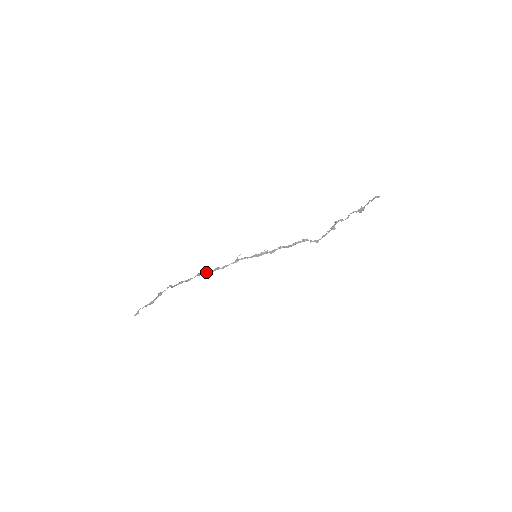
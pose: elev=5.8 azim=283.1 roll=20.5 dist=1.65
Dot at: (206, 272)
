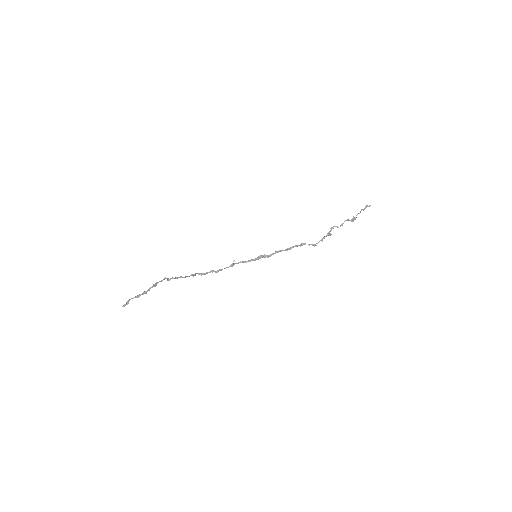
Dot at: (200, 274)
